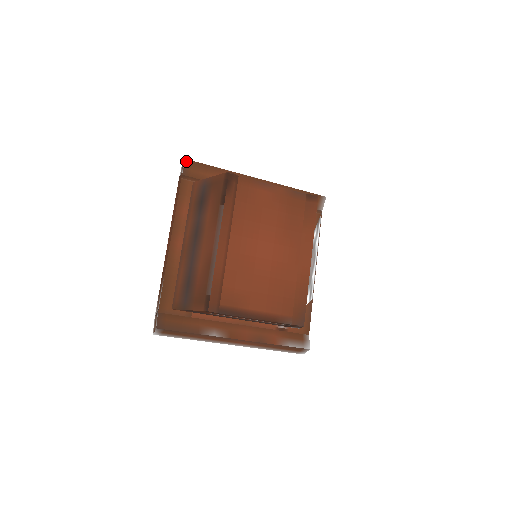
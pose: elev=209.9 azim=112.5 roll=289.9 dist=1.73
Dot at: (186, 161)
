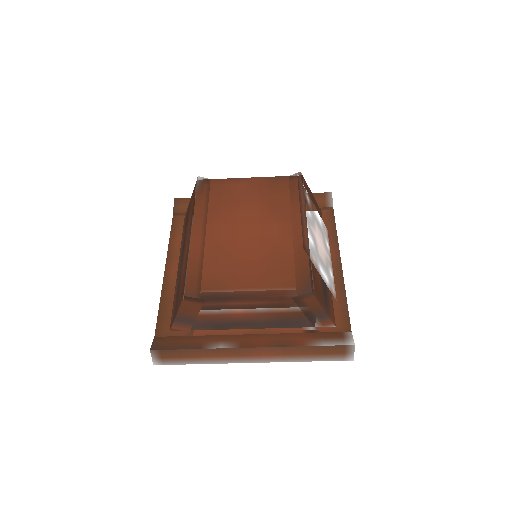
Dot at: (175, 200)
